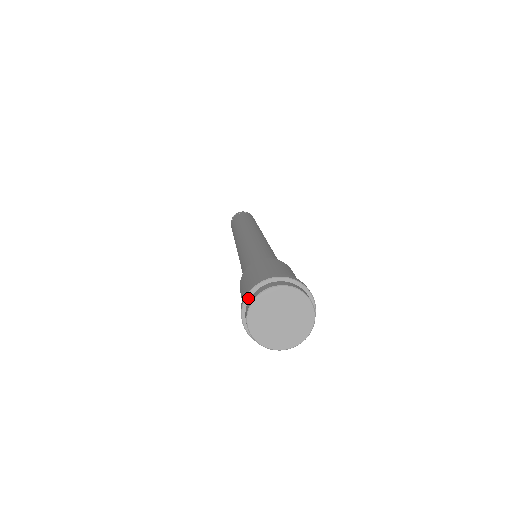
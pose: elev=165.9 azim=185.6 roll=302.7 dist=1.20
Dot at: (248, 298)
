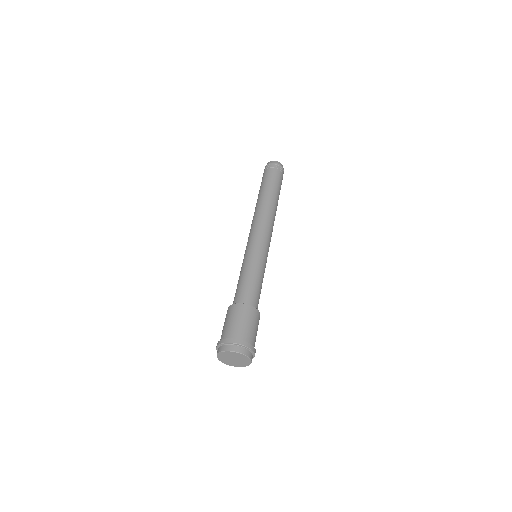
Dot at: (224, 344)
